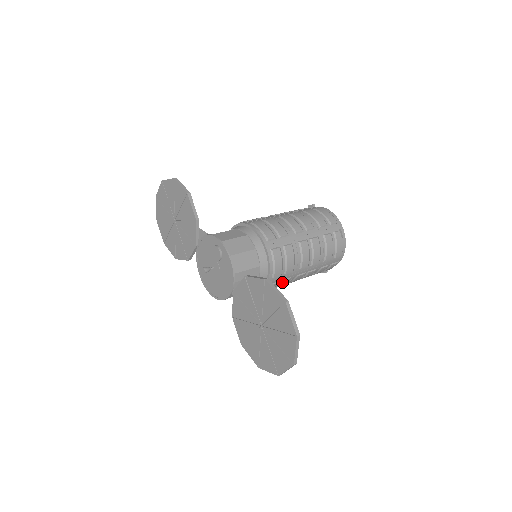
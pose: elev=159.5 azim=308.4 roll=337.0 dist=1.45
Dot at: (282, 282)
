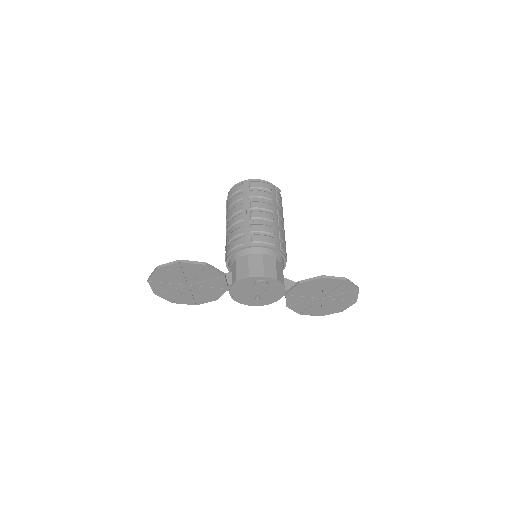
Dot at: occluded
